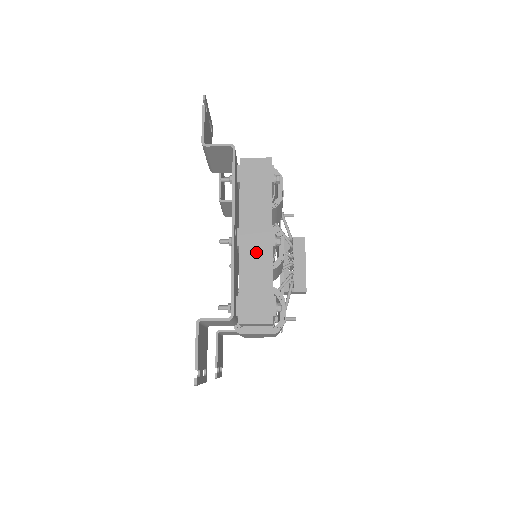
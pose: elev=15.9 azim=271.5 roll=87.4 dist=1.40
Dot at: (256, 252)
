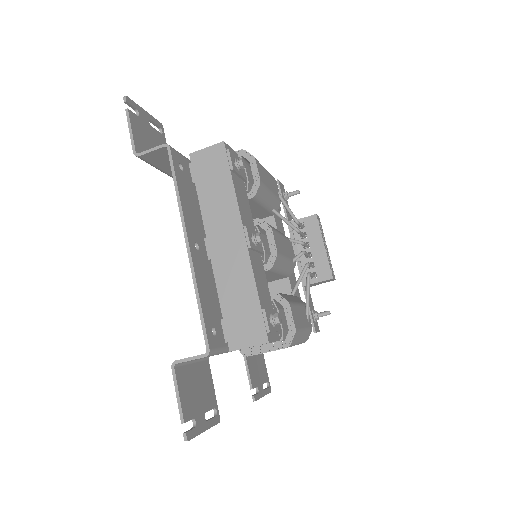
Dot at: (231, 261)
